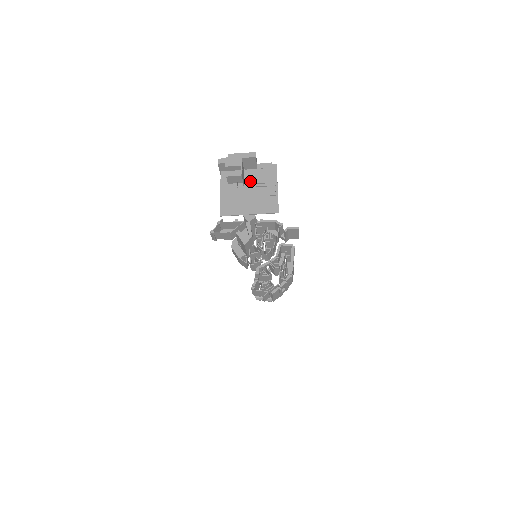
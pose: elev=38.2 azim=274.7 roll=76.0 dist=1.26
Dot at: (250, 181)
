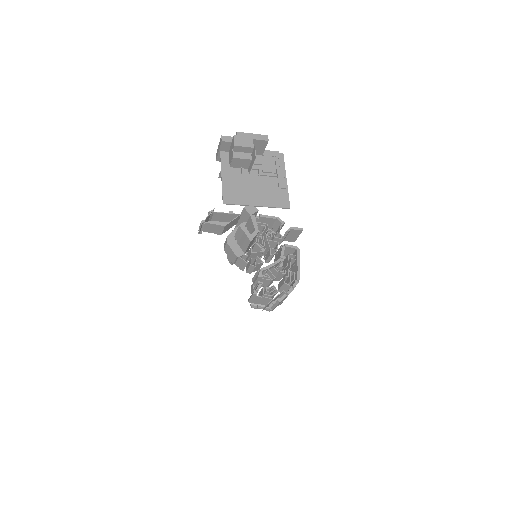
Dot at: (255, 168)
